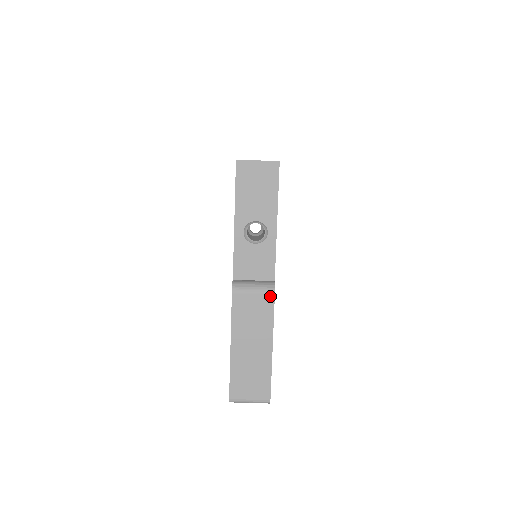
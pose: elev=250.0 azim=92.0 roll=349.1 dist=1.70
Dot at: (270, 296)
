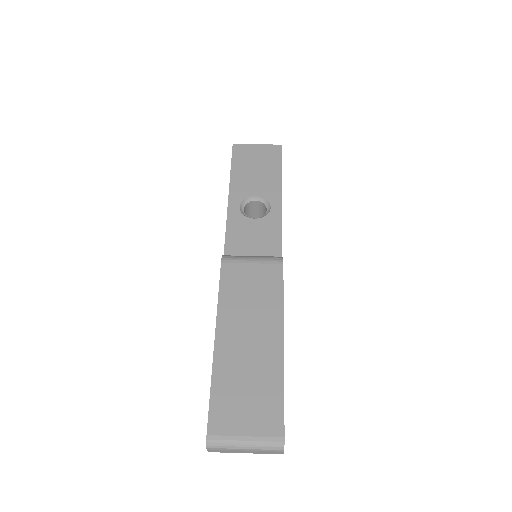
Dot at: (276, 266)
